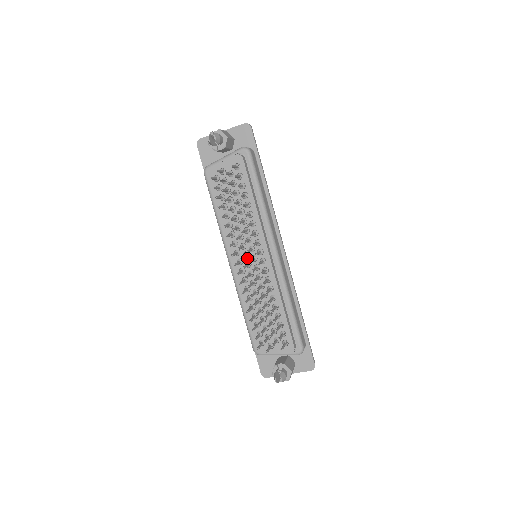
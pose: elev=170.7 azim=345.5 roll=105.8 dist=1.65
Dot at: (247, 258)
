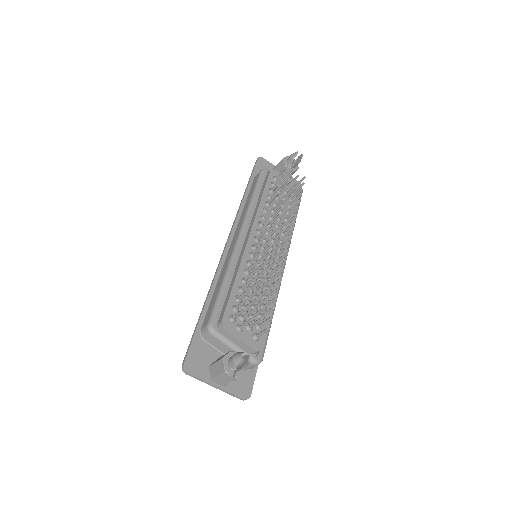
Dot at: (265, 242)
